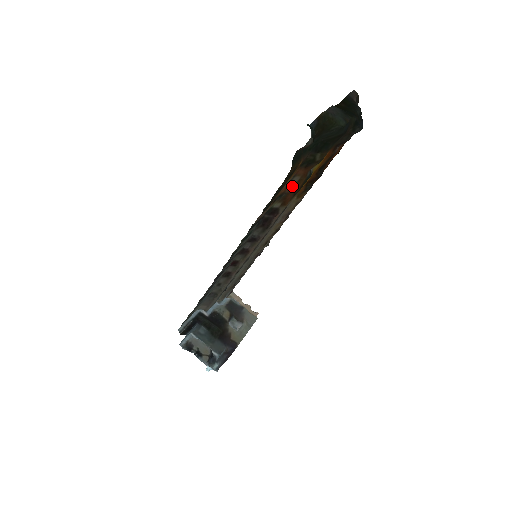
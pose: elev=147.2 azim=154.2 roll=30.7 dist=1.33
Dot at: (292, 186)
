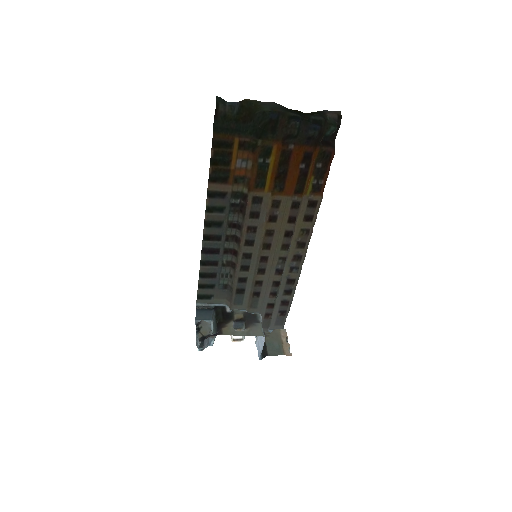
Dot at: (250, 171)
